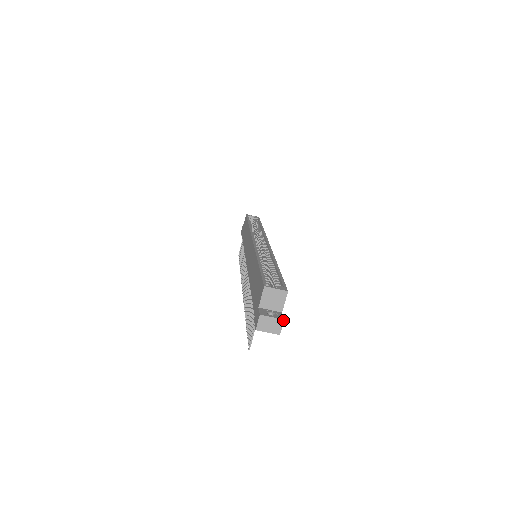
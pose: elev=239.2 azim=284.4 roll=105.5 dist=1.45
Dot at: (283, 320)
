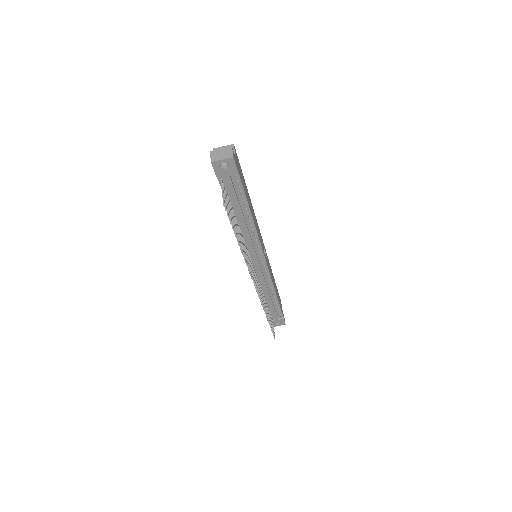
Dot at: (231, 147)
